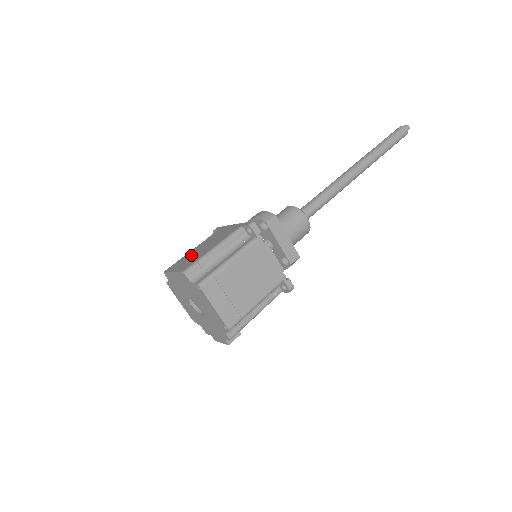
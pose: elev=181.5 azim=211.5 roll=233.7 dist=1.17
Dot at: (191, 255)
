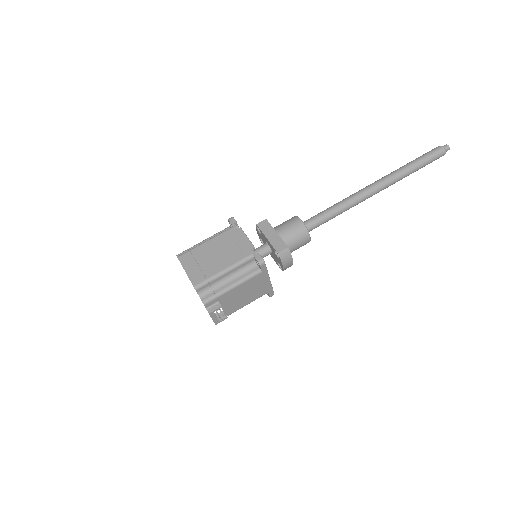
Dot at: occluded
